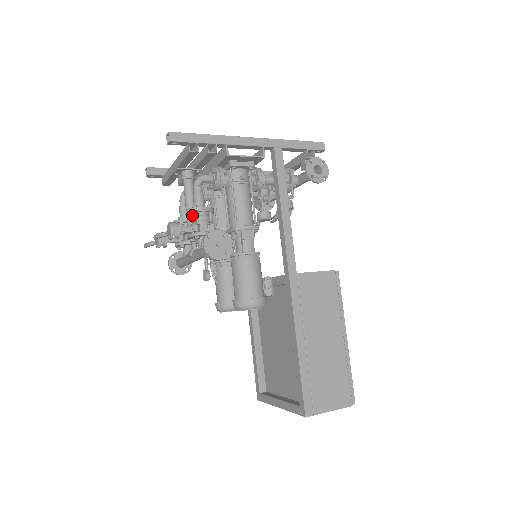
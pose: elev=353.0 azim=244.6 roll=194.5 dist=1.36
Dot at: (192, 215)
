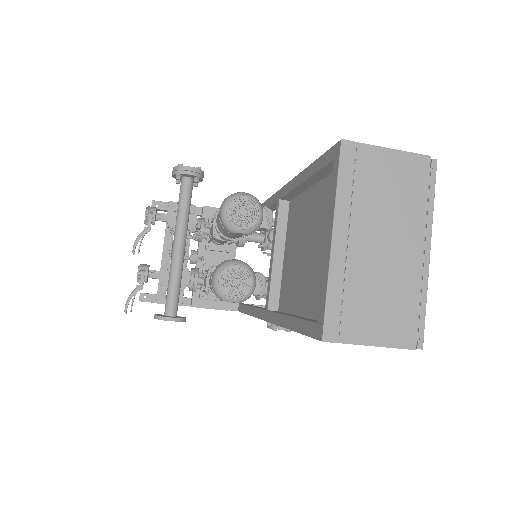
Dot at: occluded
